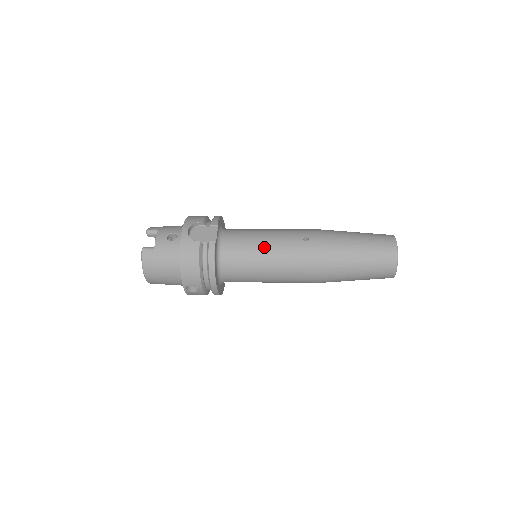
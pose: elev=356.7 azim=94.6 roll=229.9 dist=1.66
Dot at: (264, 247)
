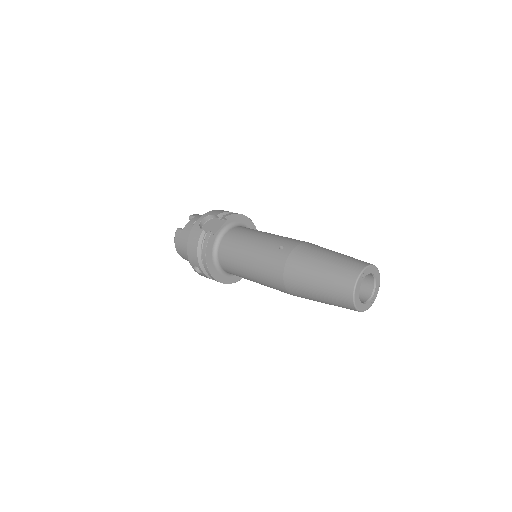
Dot at: (248, 246)
